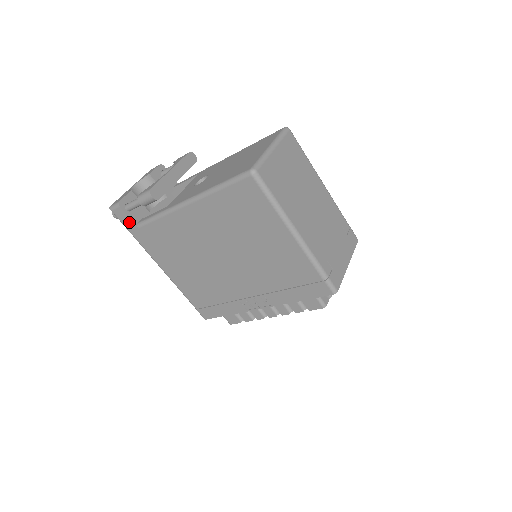
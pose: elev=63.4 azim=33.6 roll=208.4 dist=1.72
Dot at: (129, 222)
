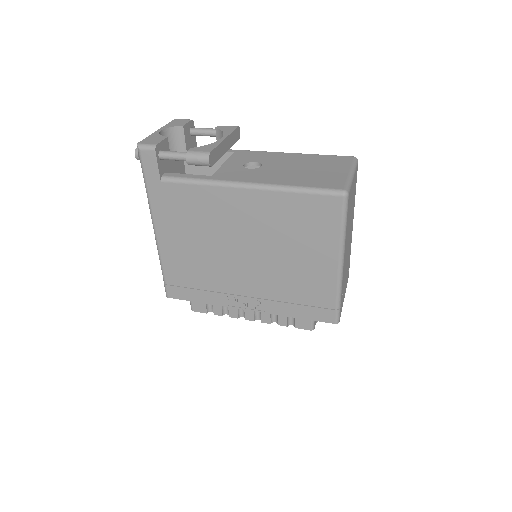
Dot at: (154, 171)
